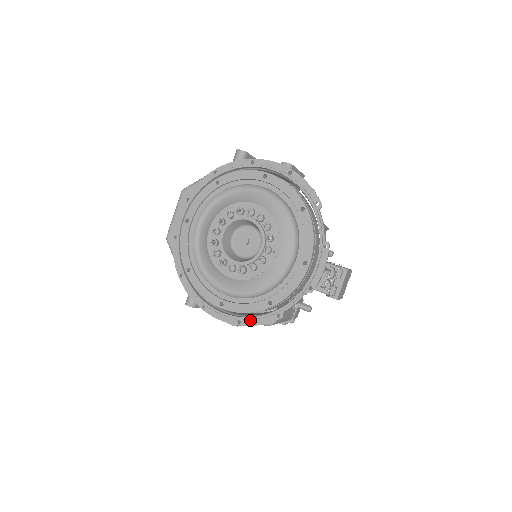
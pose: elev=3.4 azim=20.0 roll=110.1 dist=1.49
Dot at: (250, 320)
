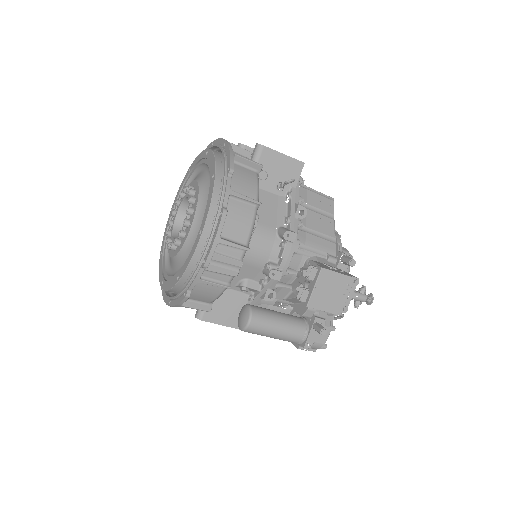
Dot at: (174, 300)
